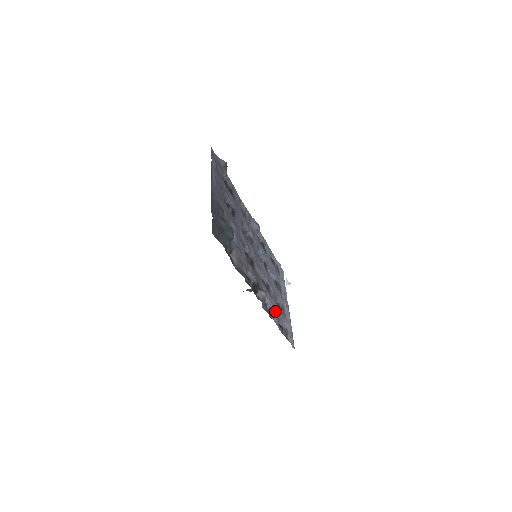
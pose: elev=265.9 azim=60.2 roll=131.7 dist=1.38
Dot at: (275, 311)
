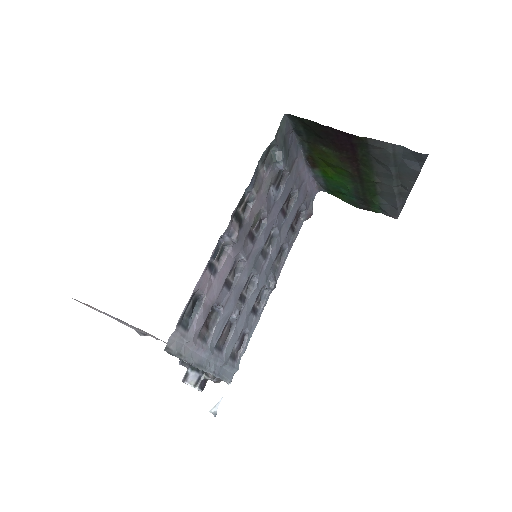
Dot at: (211, 286)
